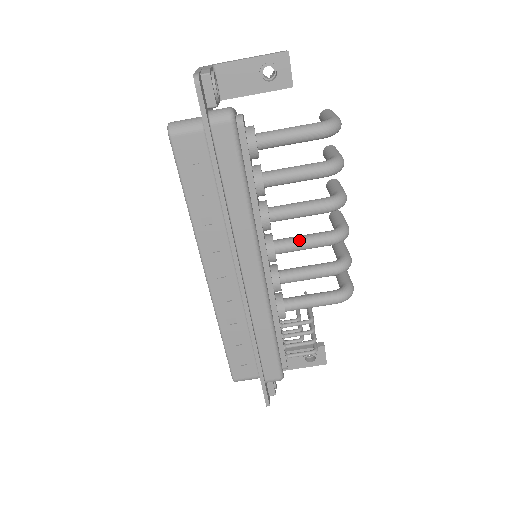
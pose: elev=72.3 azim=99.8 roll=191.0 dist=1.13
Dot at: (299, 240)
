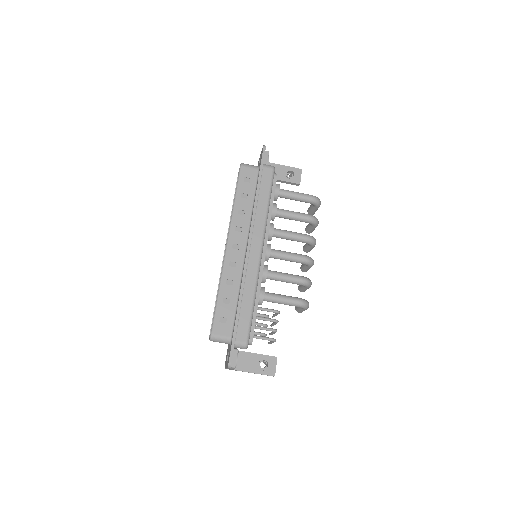
Dot at: (285, 251)
